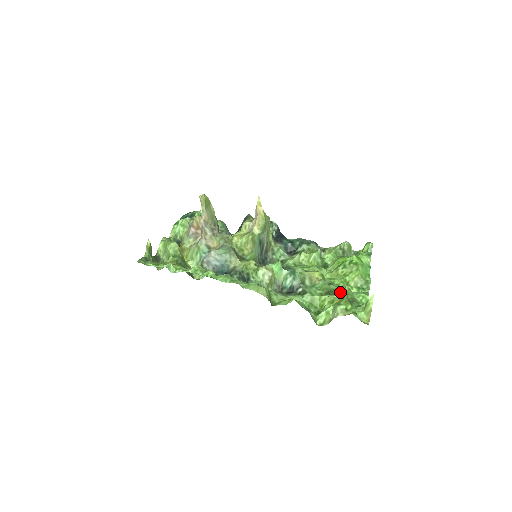
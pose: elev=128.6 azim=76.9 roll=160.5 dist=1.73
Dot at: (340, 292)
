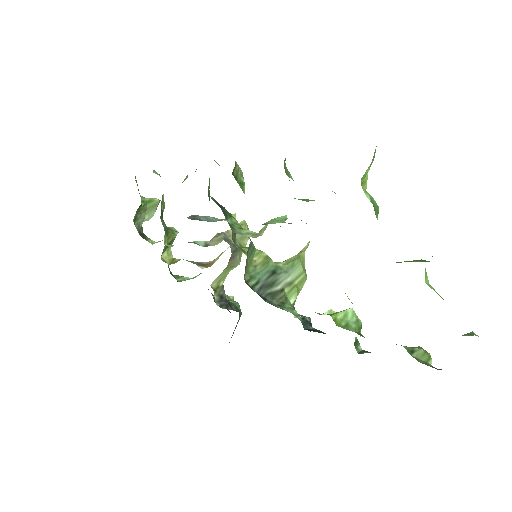
Dot at: occluded
